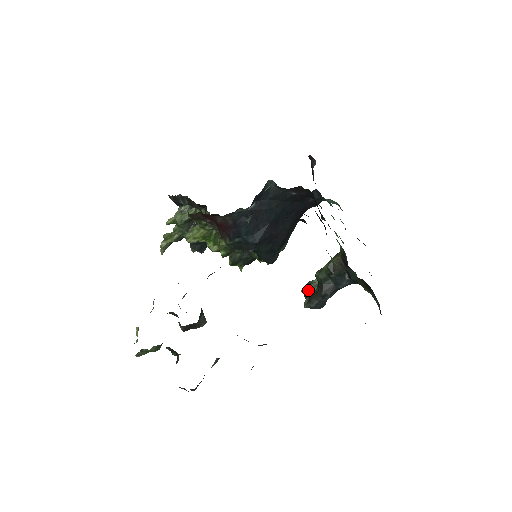
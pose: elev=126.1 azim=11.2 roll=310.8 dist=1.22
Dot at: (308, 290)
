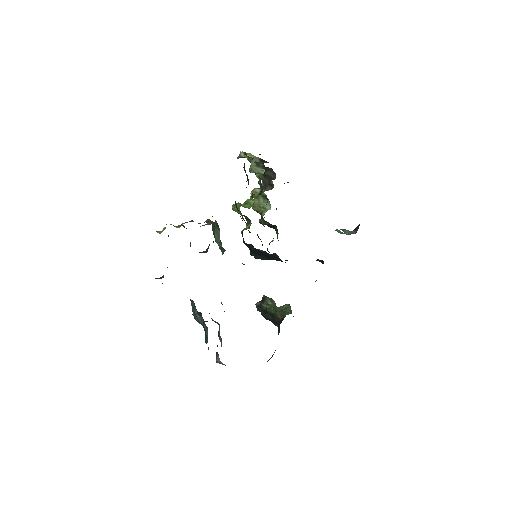
Dot at: (263, 301)
